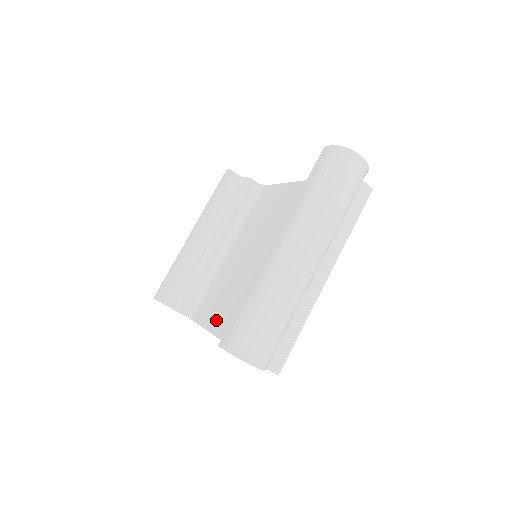
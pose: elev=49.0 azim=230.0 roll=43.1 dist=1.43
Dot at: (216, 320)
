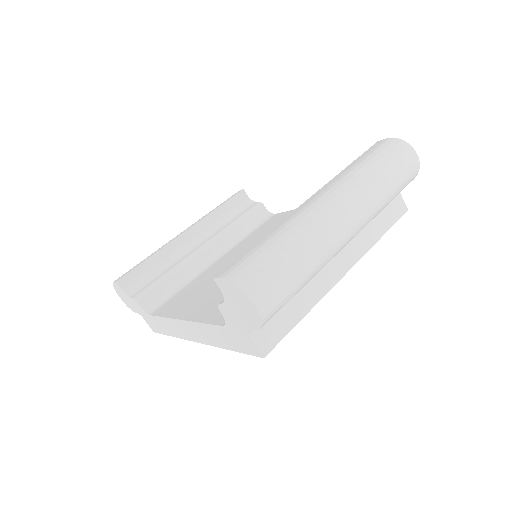
Dot at: (188, 308)
